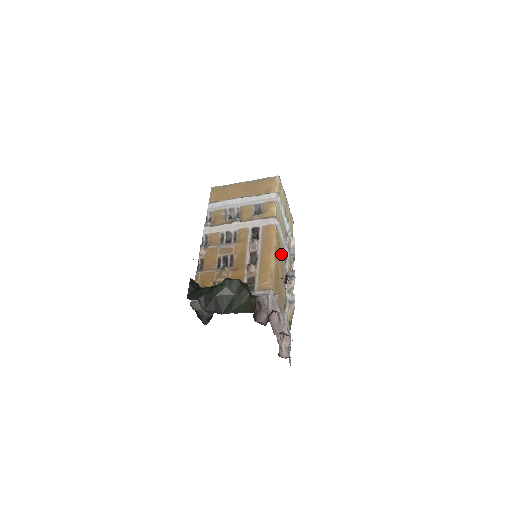
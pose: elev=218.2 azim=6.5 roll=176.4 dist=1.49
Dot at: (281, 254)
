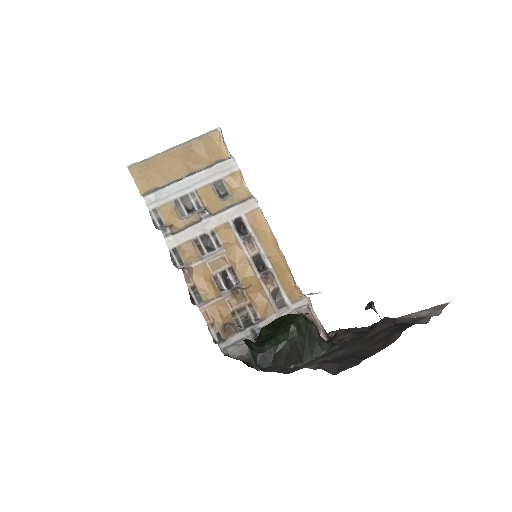
Dot at: occluded
